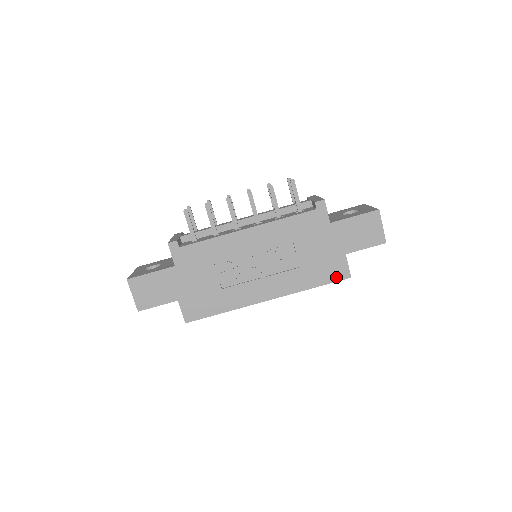
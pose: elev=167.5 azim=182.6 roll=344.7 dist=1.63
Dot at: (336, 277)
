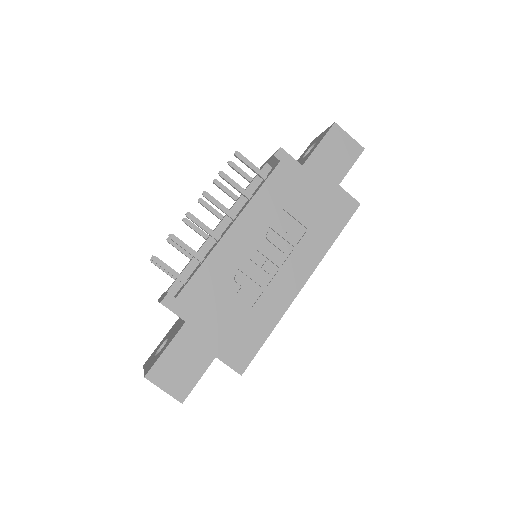
Dot at: (347, 214)
